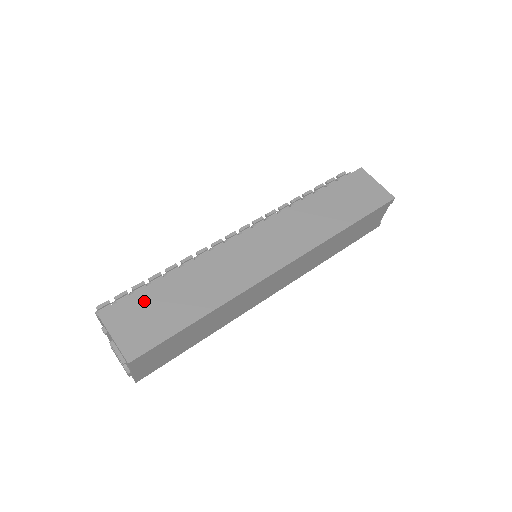
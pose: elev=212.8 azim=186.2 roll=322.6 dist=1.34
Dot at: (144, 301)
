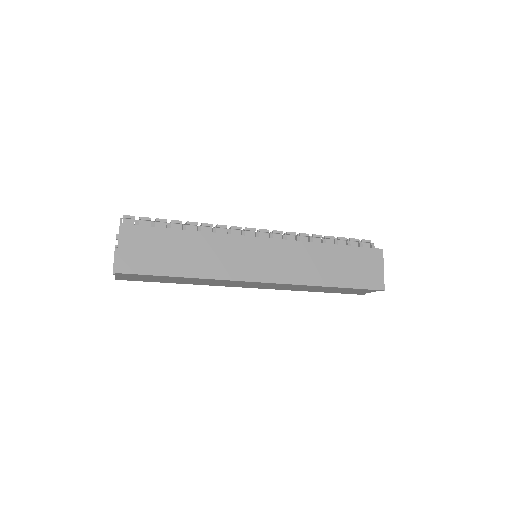
Dot at: (155, 237)
